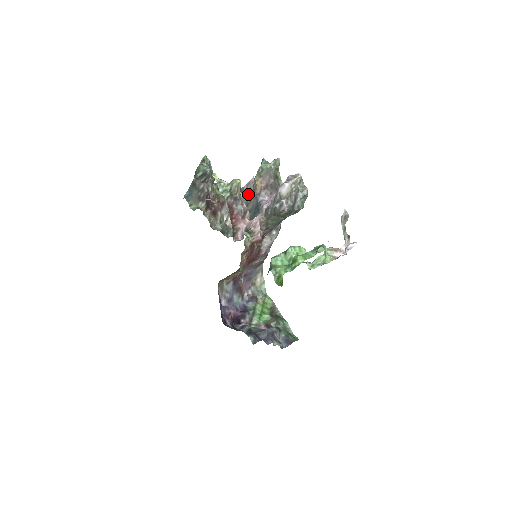
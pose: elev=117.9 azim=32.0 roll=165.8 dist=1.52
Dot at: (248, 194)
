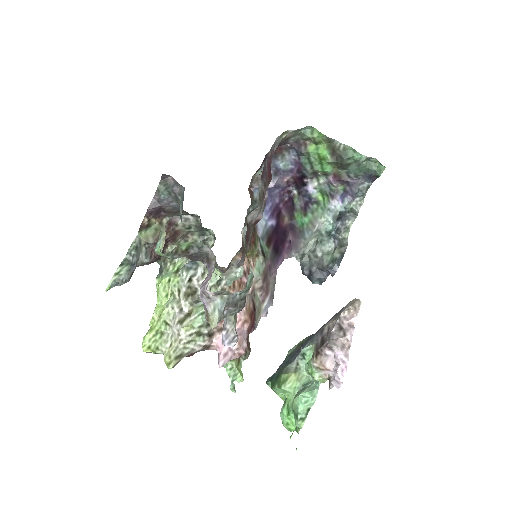
Dot at: (177, 188)
